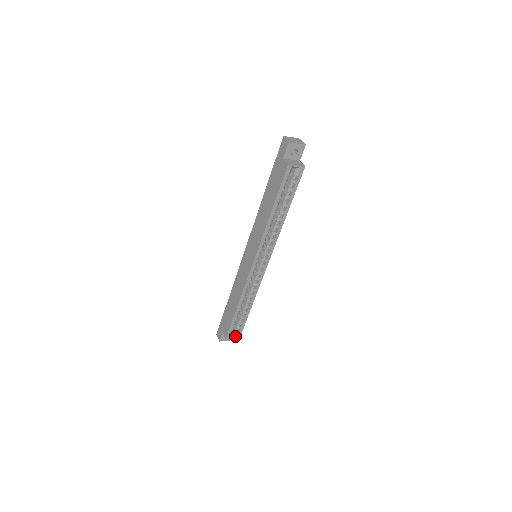
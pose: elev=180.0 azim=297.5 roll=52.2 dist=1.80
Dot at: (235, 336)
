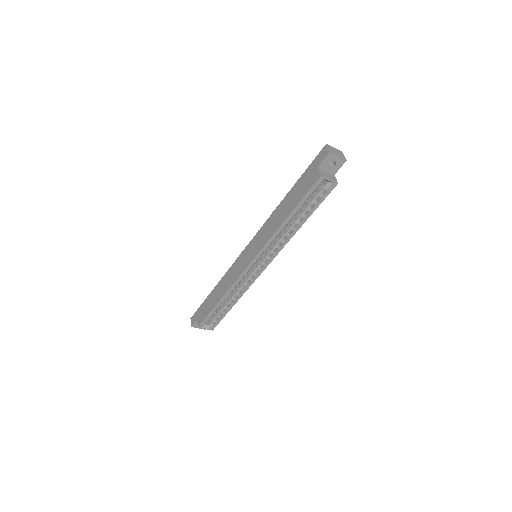
Dot at: (208, 327)
